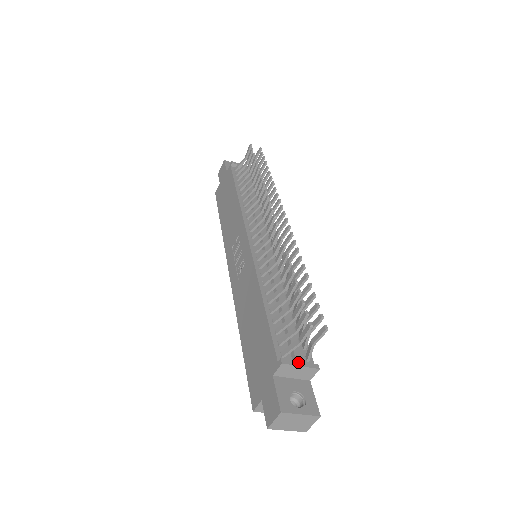
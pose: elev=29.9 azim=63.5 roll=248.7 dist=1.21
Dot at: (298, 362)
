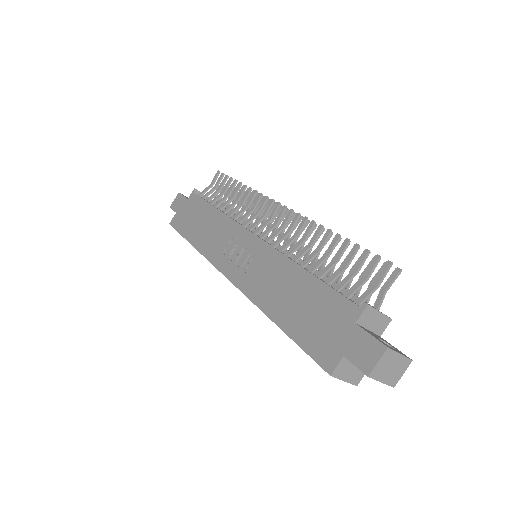
Dot at: (376, 309)
